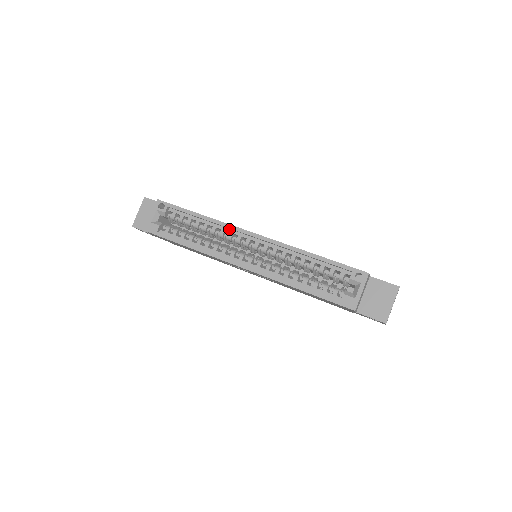
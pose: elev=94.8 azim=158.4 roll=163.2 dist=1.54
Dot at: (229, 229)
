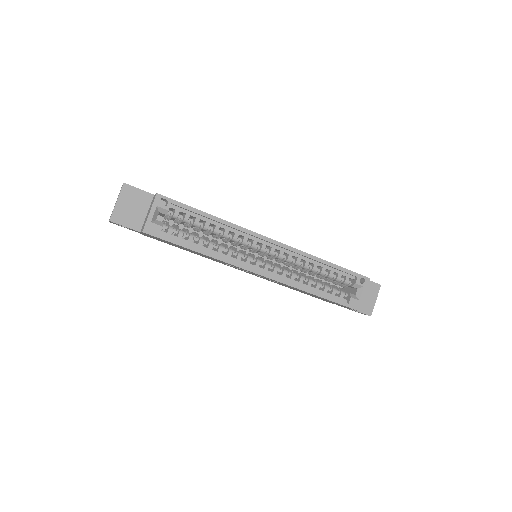
Dot at: (244, 233)
